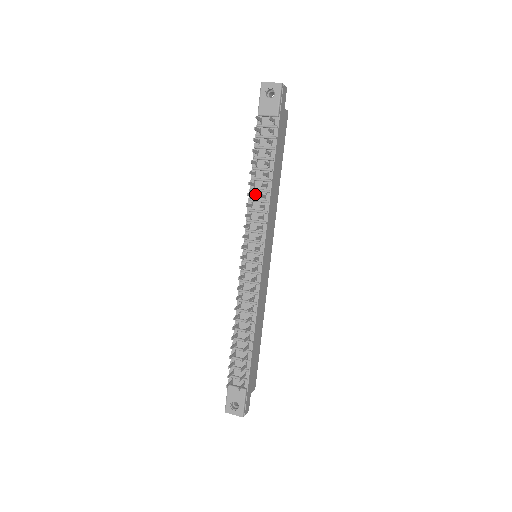
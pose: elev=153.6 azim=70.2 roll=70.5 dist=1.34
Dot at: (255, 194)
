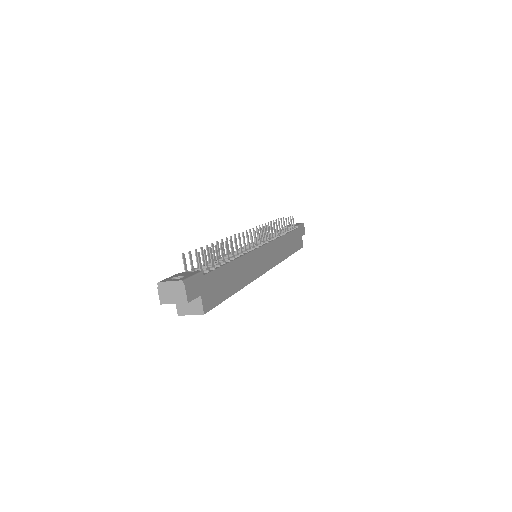
Dot at: occluded
